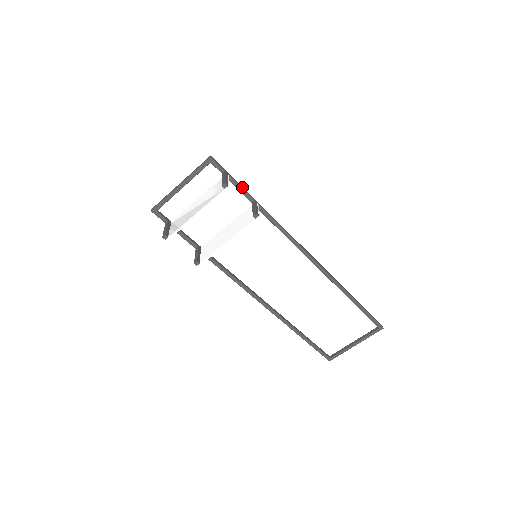
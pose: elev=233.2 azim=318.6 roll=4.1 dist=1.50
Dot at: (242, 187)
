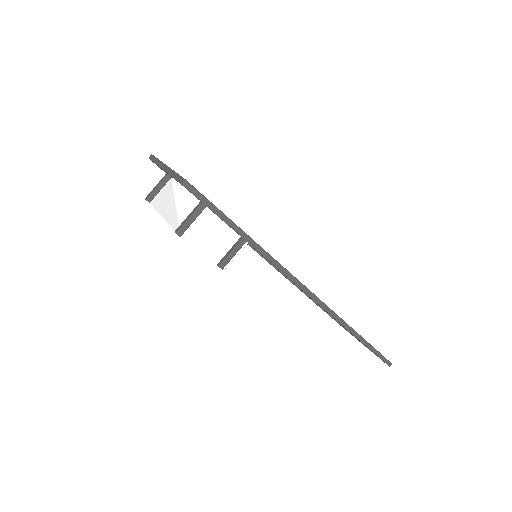
Dot at: (229, 221)
